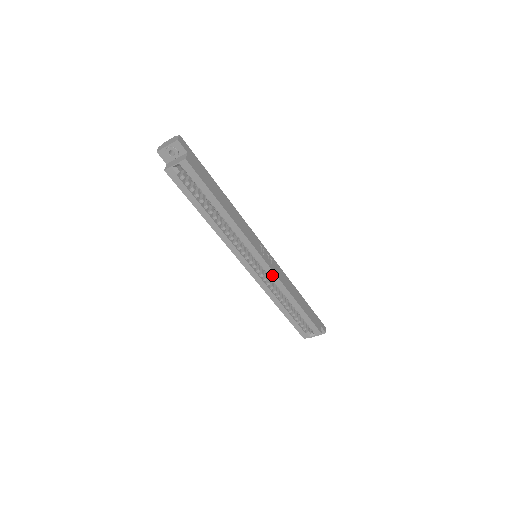
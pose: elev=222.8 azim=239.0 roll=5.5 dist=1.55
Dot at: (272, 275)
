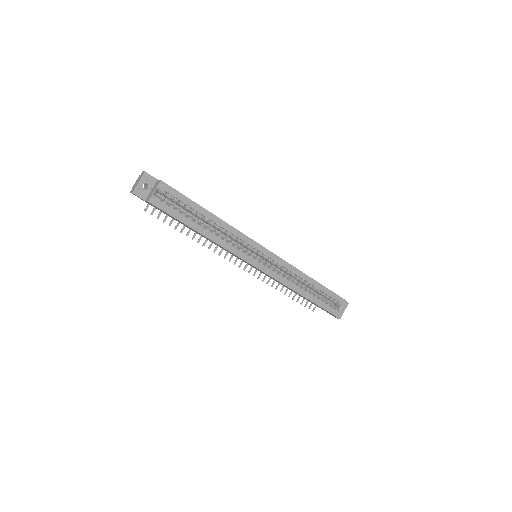
Dot at: (279, 261)
